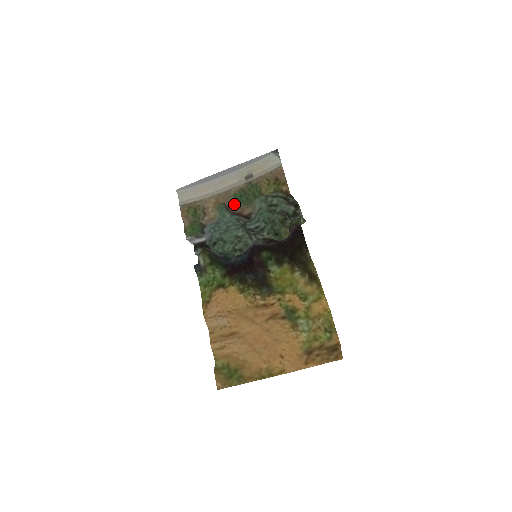
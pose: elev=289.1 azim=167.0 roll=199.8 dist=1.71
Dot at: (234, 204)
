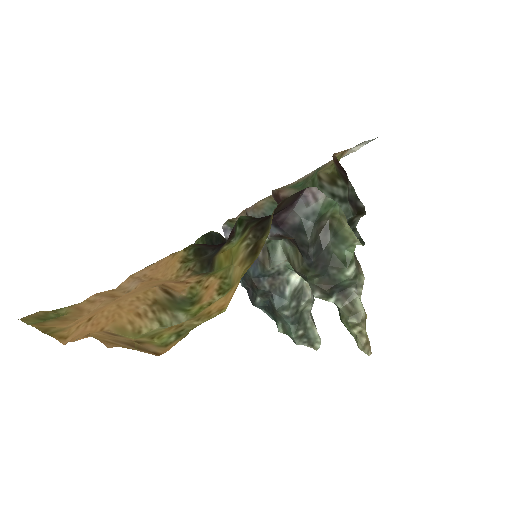
Dot at: occluded
